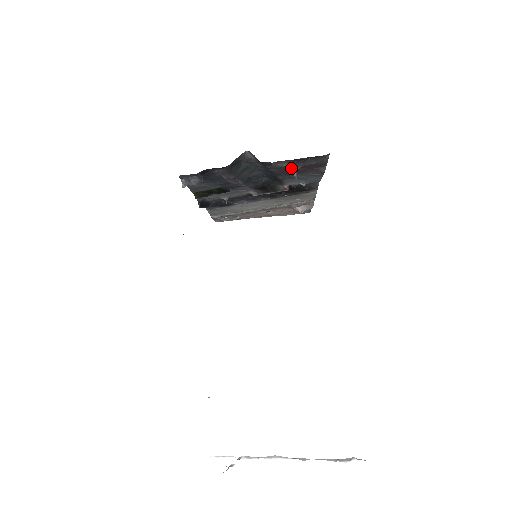
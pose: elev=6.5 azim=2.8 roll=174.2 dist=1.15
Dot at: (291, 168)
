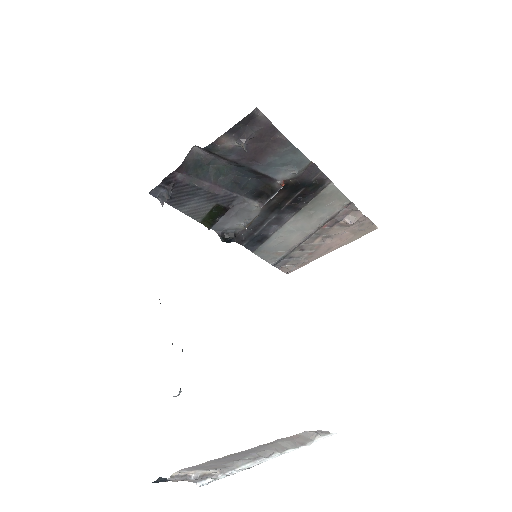
Dot at: (239, 145)
